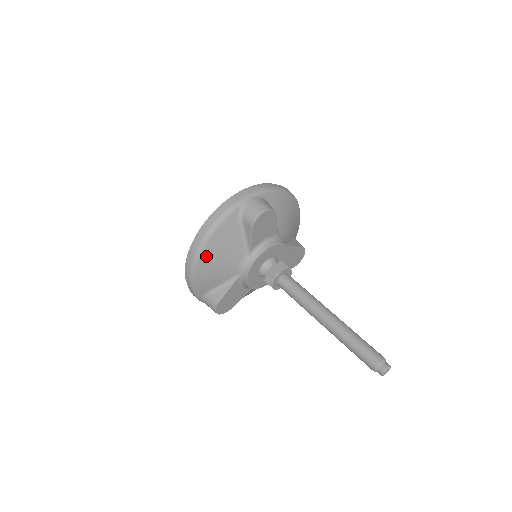
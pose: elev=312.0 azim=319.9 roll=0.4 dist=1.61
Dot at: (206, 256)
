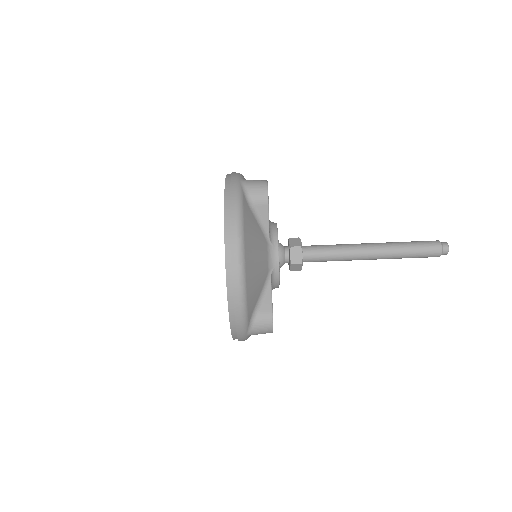
Dot at: occluded
